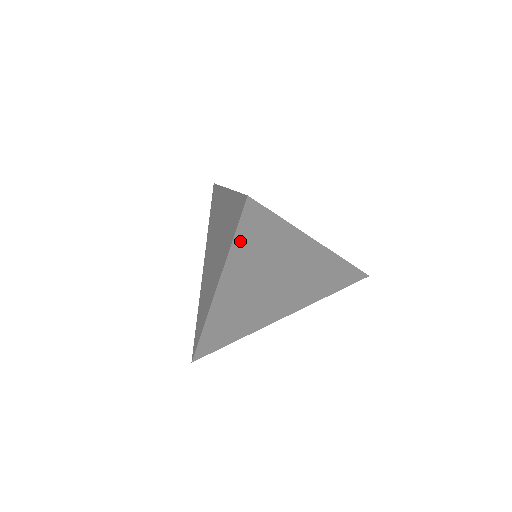
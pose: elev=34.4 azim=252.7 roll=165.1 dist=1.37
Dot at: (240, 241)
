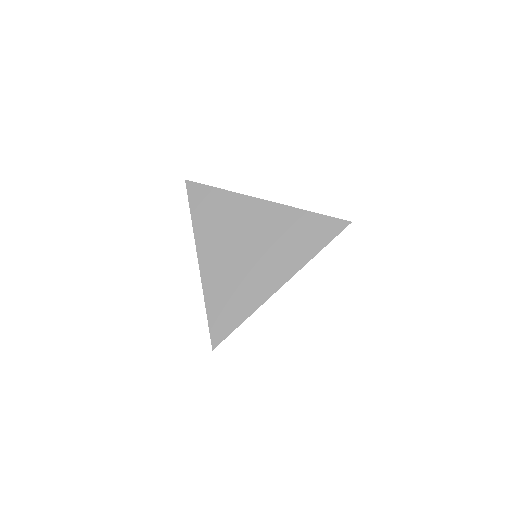
Dot at: occluded
